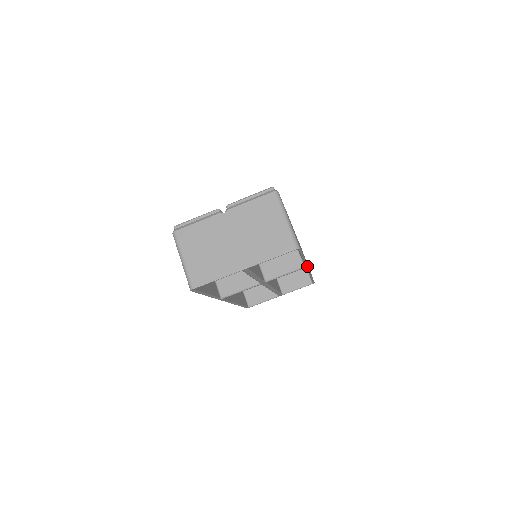
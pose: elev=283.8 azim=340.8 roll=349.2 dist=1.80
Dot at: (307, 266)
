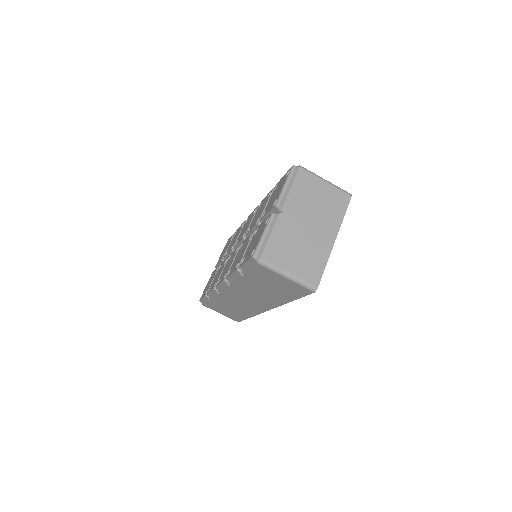
Dot at: occluded
